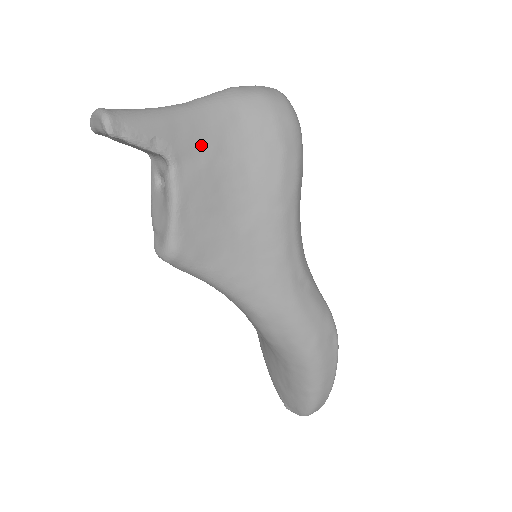
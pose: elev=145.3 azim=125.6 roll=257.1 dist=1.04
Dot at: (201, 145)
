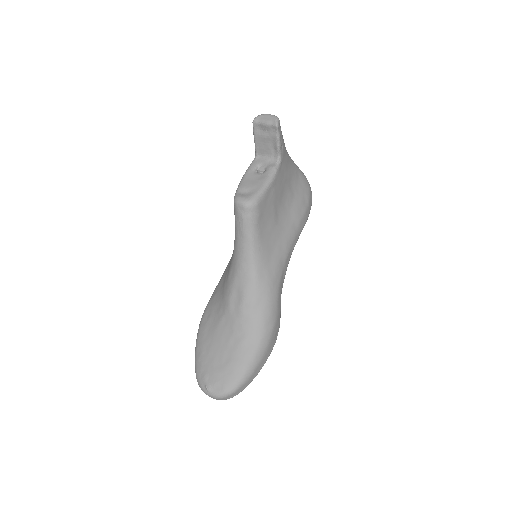
Dot at: (287, 170)
